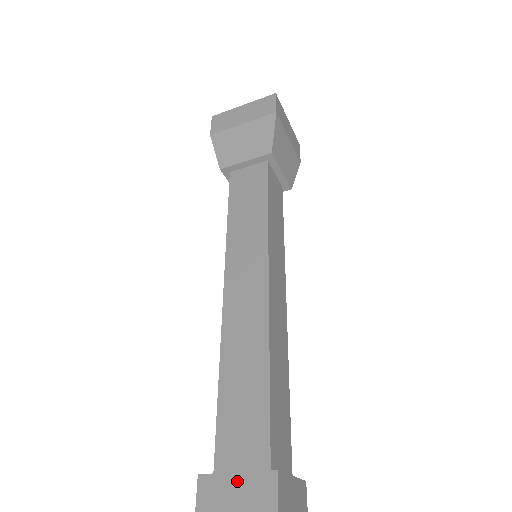
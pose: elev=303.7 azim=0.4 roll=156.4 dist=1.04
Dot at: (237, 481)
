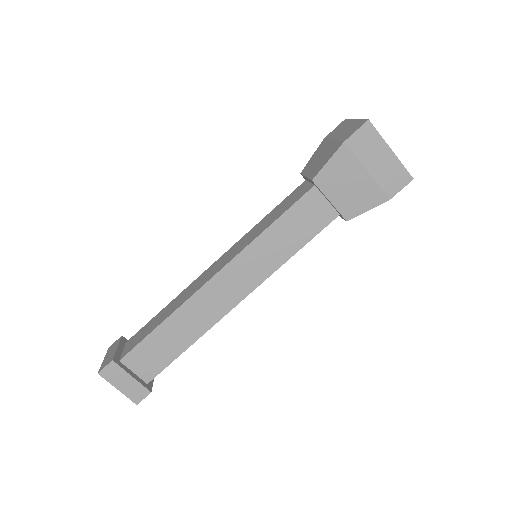
Dot at: (114, 350)
